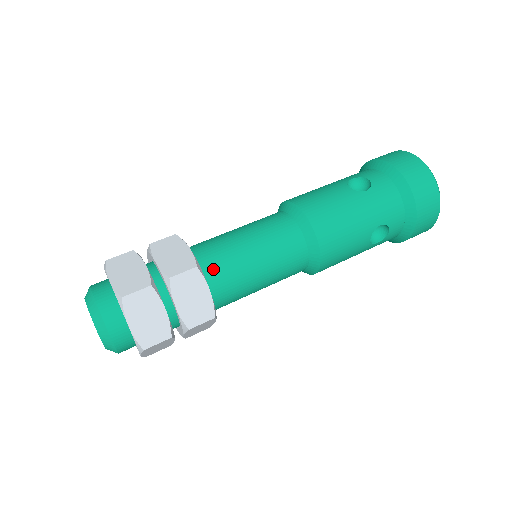
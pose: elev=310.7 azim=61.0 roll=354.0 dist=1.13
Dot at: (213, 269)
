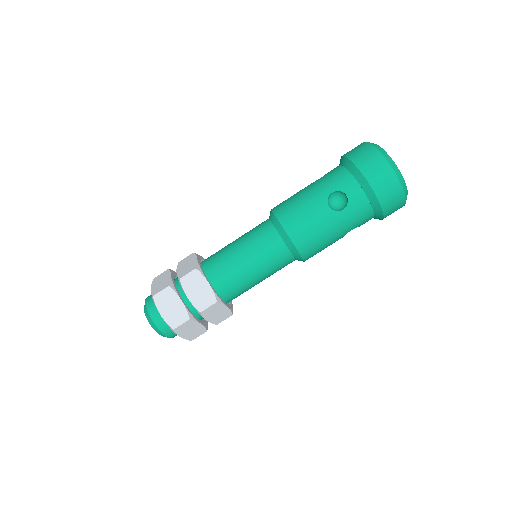
Dot at: (227, 290)
